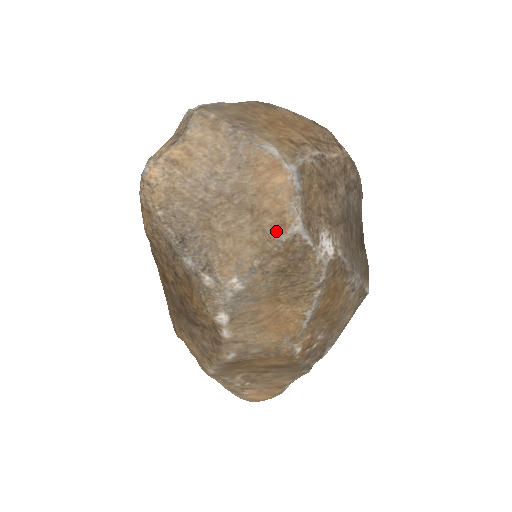
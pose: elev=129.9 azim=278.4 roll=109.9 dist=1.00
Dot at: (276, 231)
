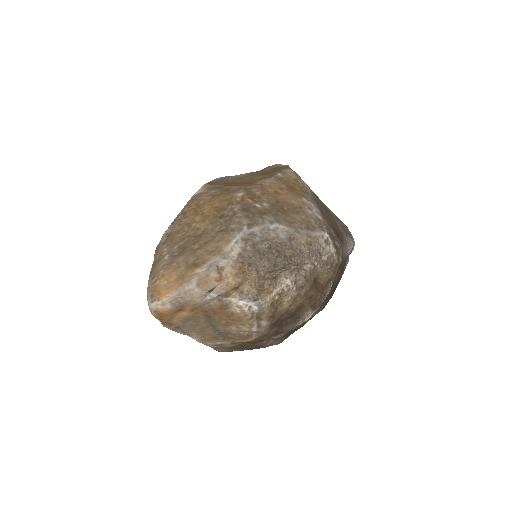
Dot at: occluded
